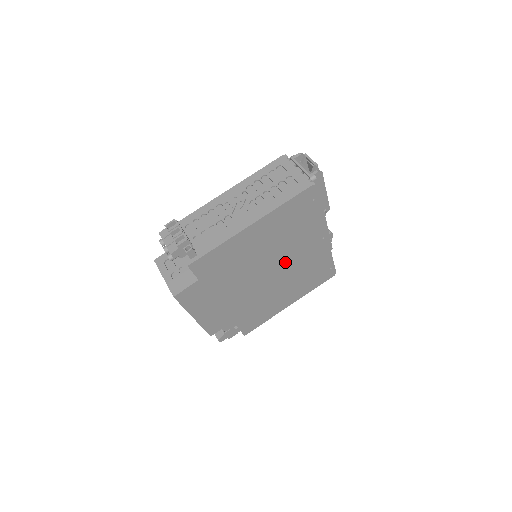
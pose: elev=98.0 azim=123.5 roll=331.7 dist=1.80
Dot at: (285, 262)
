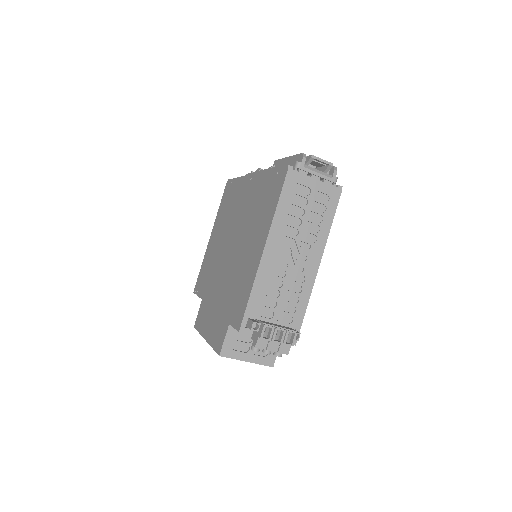
Dot at: occluded
